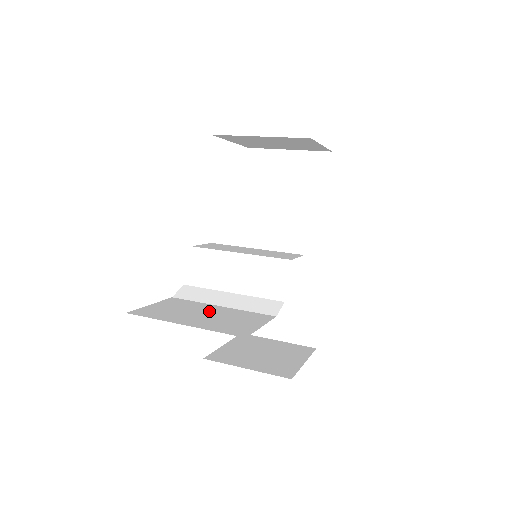
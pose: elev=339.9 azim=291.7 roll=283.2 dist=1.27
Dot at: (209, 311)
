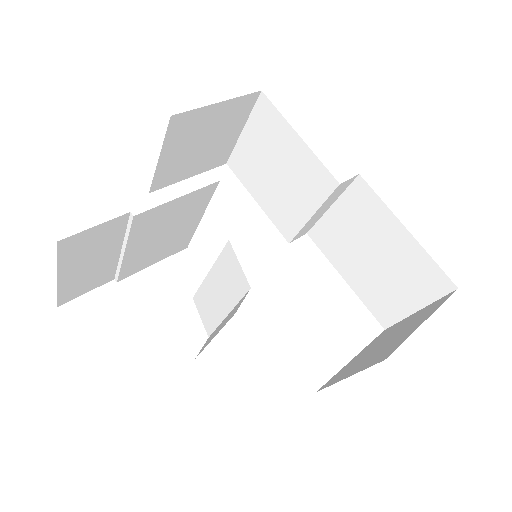
Dot at: occluded
